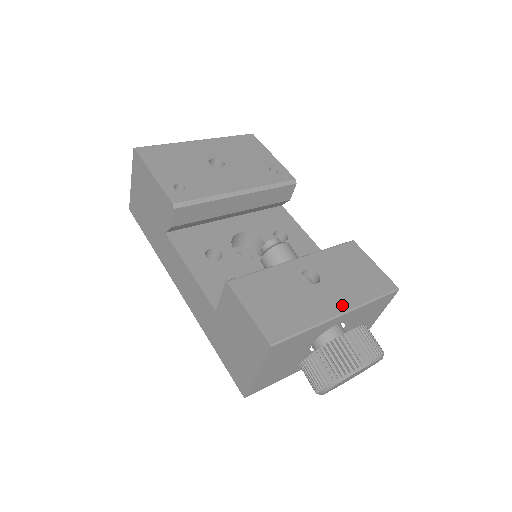
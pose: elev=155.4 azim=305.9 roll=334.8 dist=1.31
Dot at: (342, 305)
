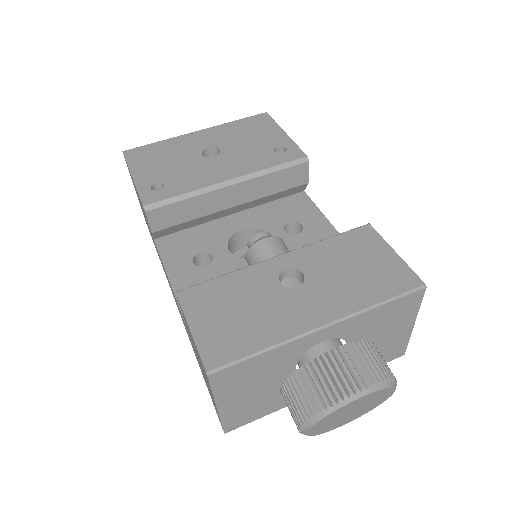
Dot at: (327, 314)
